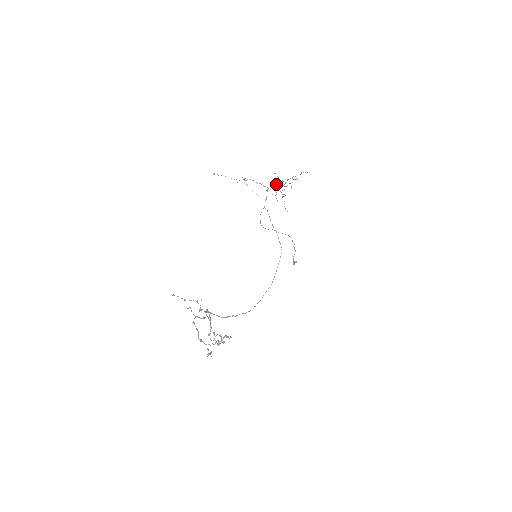
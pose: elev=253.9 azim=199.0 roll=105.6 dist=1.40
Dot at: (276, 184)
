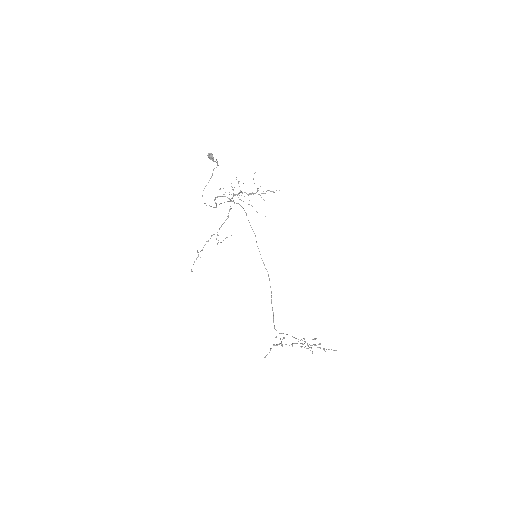
Dot at: occluded
